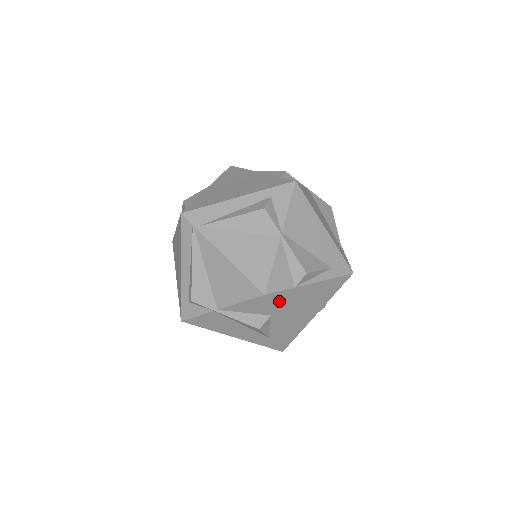
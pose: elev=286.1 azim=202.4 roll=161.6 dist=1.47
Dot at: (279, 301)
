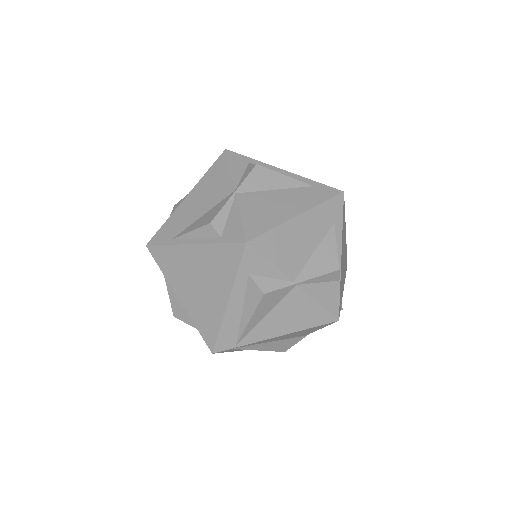
Dot at: (340, 296)
